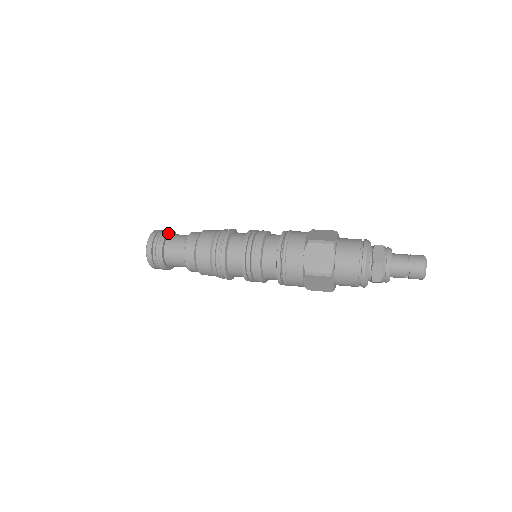
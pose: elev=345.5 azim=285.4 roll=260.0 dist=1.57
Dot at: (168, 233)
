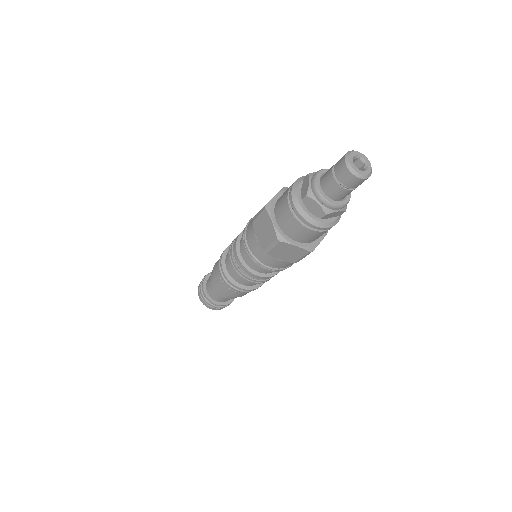
Dot at: occluded
